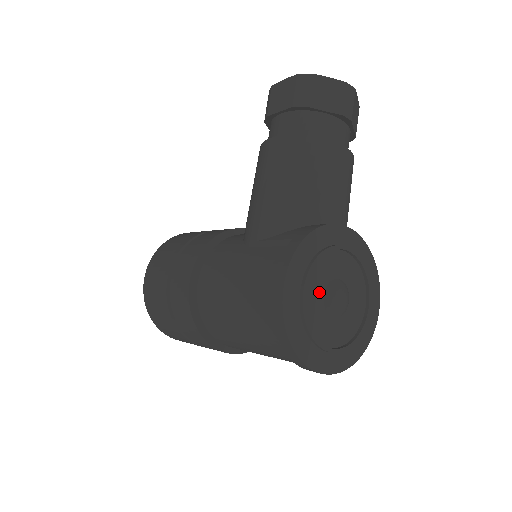
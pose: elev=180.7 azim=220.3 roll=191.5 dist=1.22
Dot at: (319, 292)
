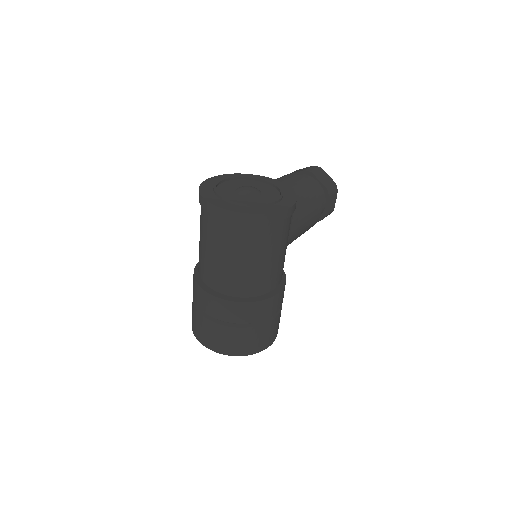
Dot at: (235, 186)
